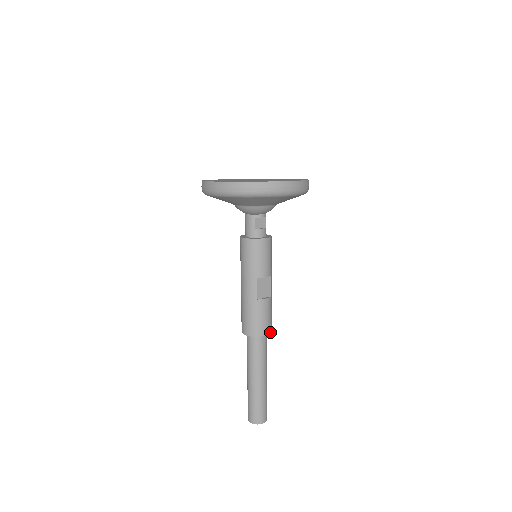
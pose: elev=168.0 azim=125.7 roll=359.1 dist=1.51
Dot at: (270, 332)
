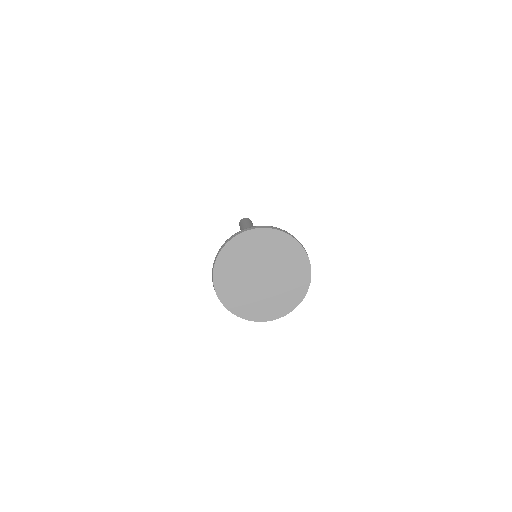
Dot at: occluded
